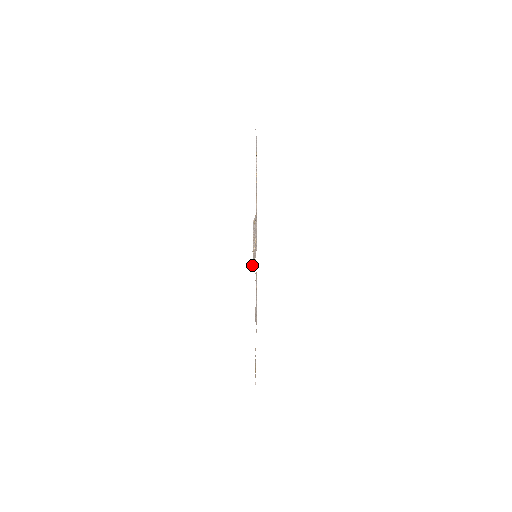
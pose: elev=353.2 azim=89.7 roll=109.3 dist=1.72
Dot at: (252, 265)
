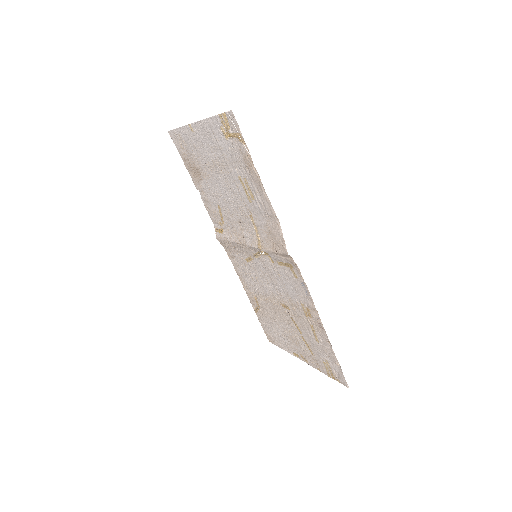
Dot at: (276, 252)
